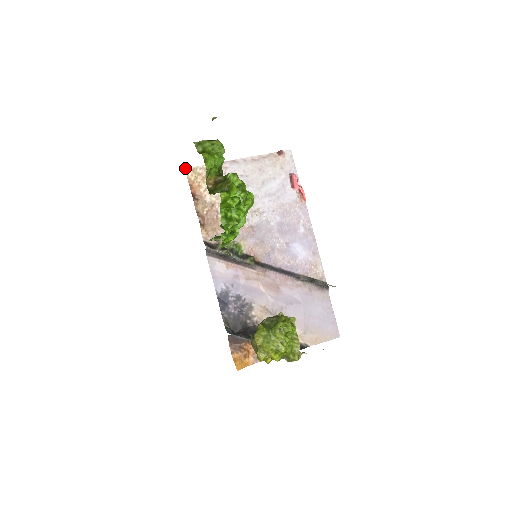
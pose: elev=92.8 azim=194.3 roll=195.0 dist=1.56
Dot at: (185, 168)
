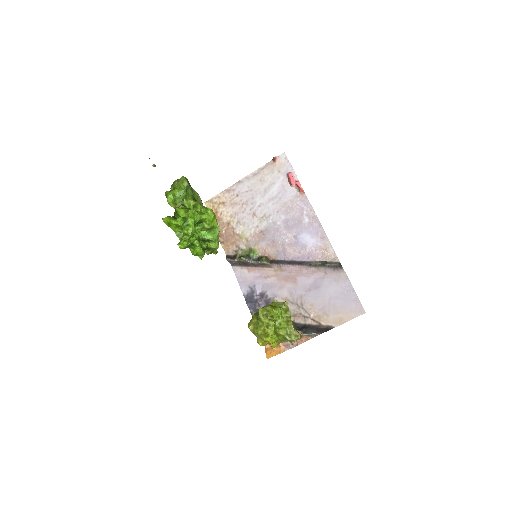
Dot at: (205, 202)
